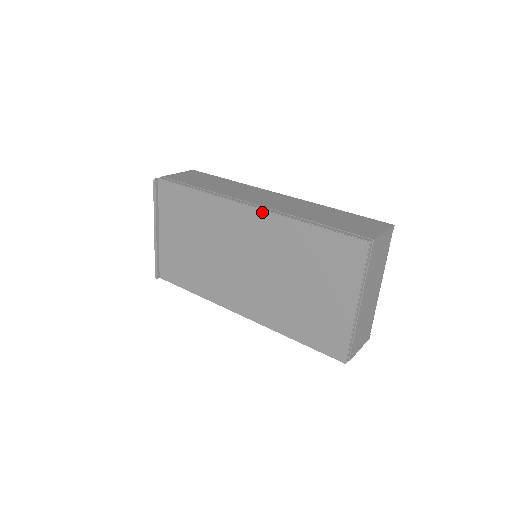
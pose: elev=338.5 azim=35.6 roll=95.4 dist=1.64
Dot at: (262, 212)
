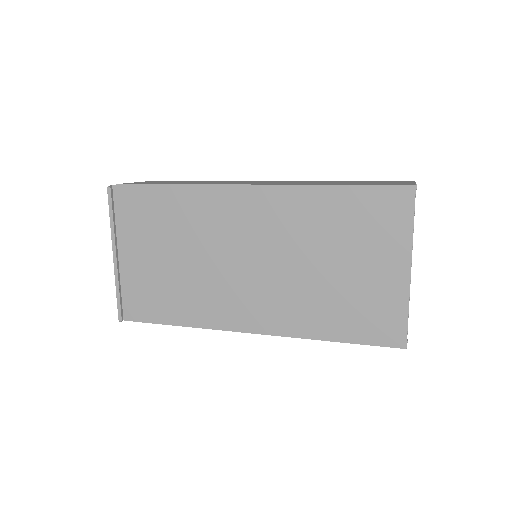
Dot at: (268, 188)
